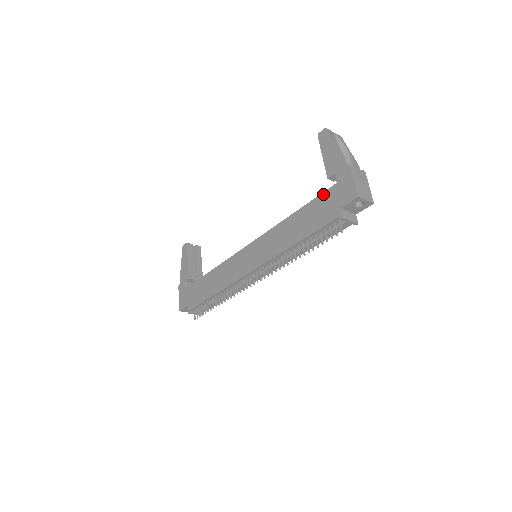
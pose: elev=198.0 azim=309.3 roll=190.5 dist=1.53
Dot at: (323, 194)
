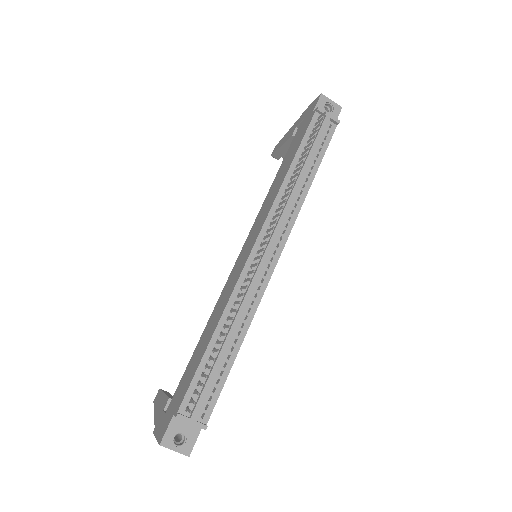
Dot at: (294, 137)
